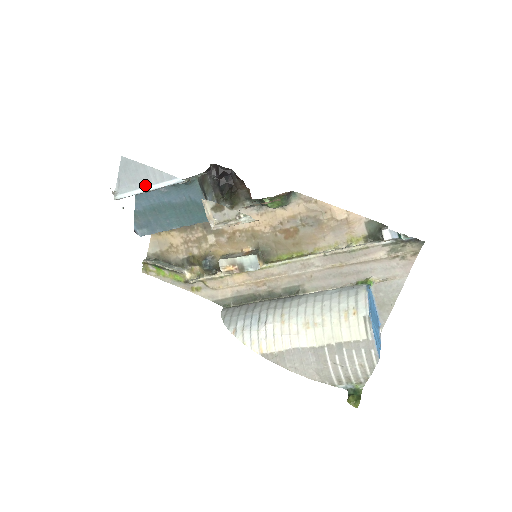
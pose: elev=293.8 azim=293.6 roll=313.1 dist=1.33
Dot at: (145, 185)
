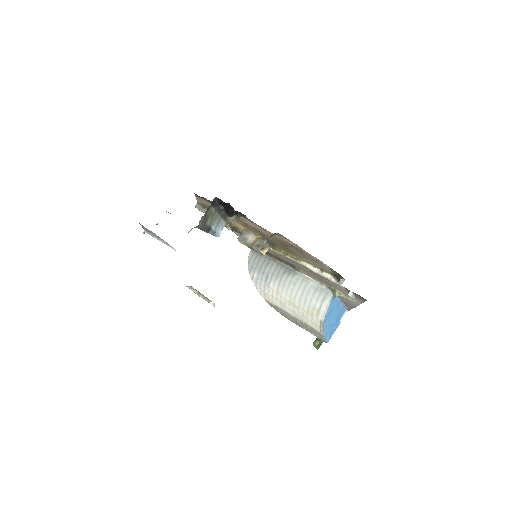
Dot at: (159, 239)
